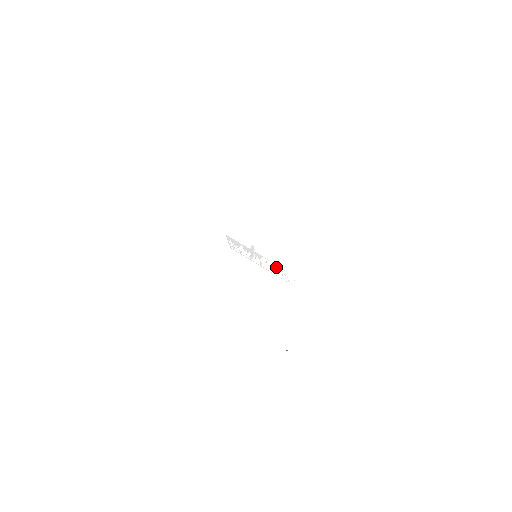
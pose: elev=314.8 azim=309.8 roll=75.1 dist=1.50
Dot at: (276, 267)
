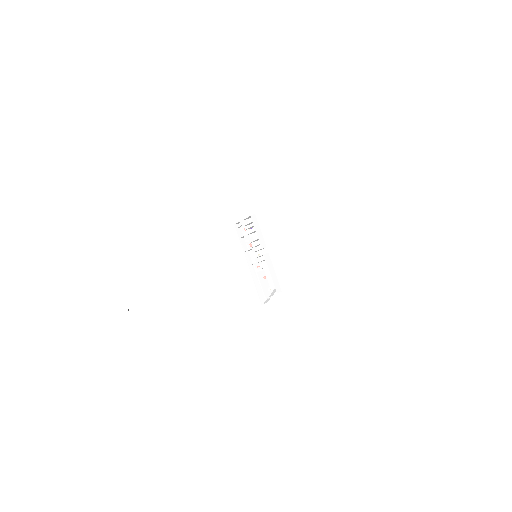
Dot at: (266, 282)
